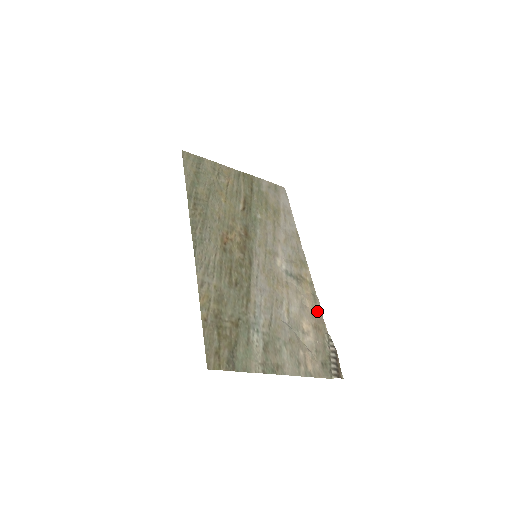
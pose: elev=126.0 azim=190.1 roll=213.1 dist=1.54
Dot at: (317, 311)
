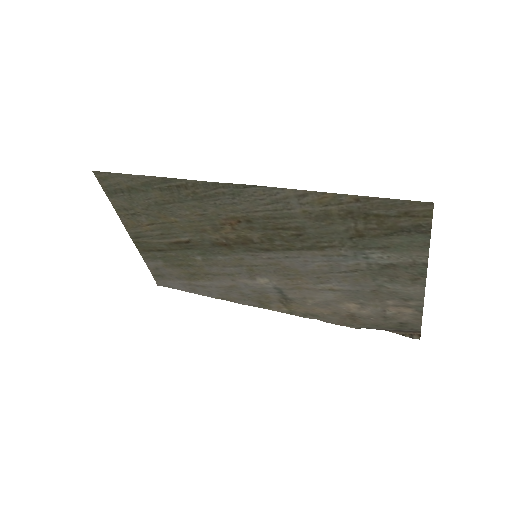
Dot at: (328, 319)
